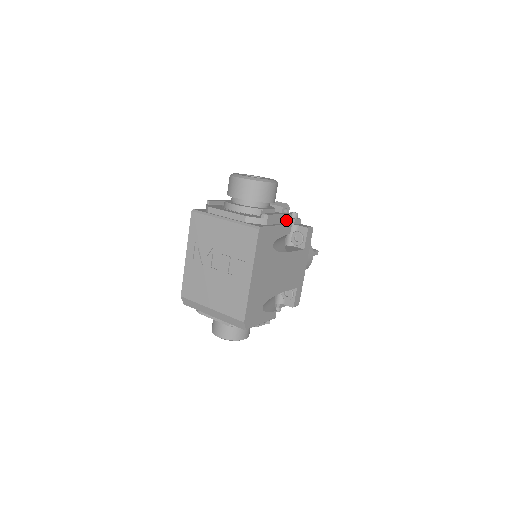
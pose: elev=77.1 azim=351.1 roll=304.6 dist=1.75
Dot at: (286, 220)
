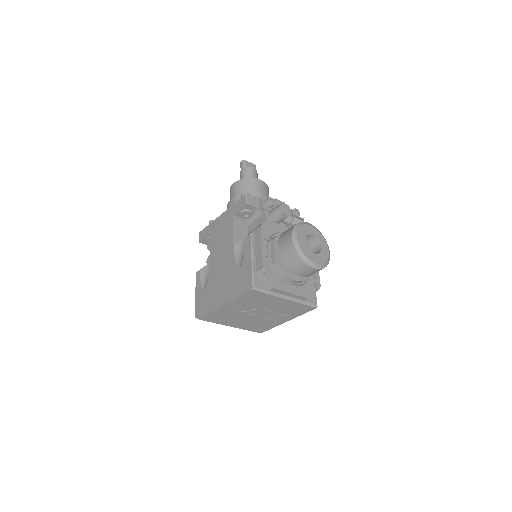
Dot at: occluded
